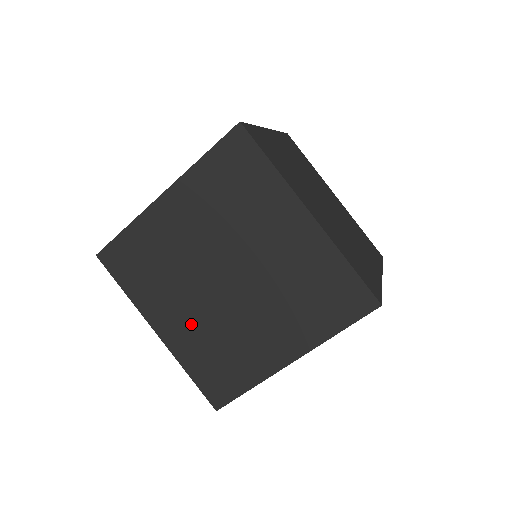
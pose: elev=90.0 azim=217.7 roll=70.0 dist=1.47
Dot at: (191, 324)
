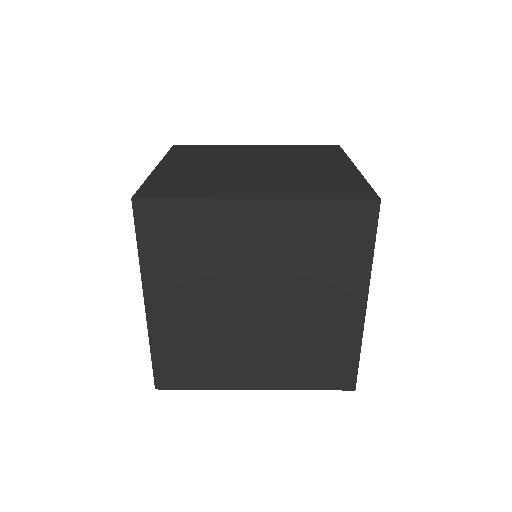
Dot at: (270, 359)
